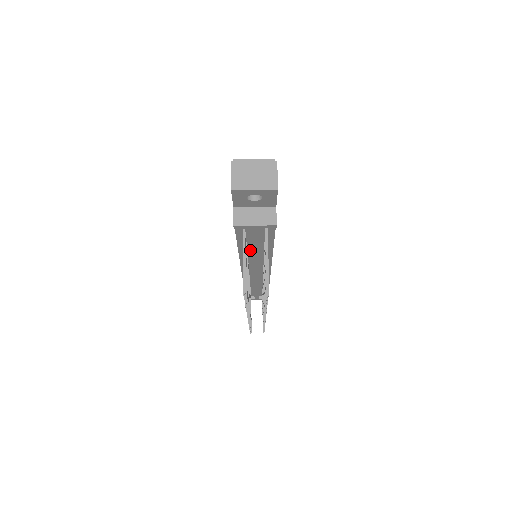
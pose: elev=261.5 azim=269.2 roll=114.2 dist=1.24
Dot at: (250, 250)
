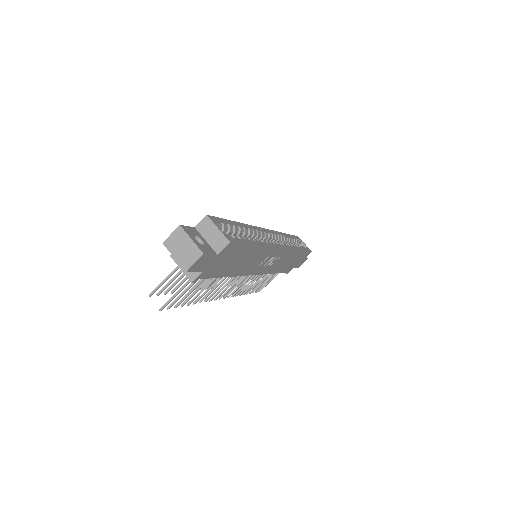
Dot at: occluded
